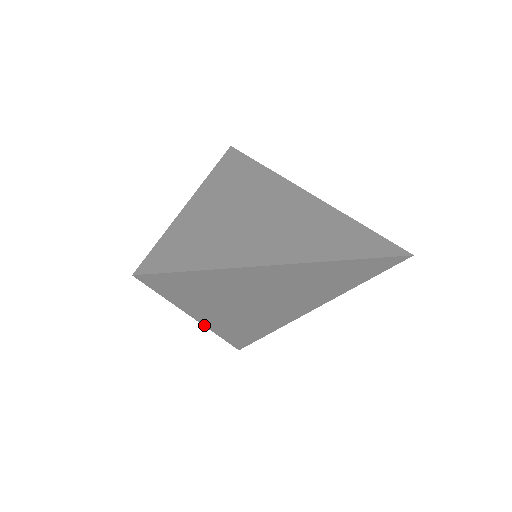
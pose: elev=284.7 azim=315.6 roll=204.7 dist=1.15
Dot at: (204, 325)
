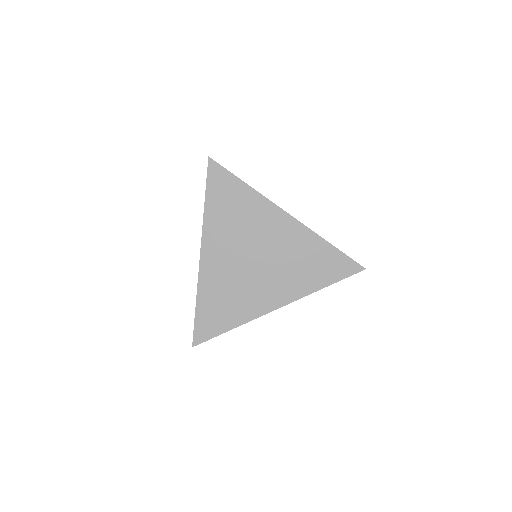
Dot at: occluded
